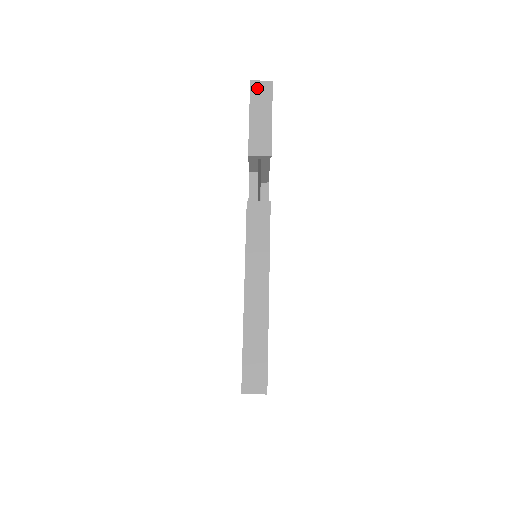
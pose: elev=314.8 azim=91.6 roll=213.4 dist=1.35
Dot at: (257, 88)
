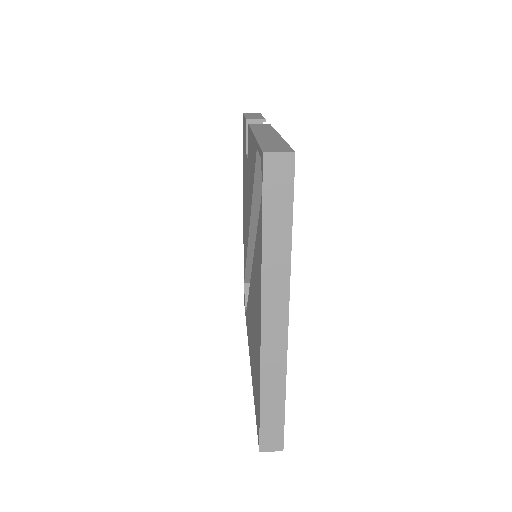
Dot at: (249, 113)
